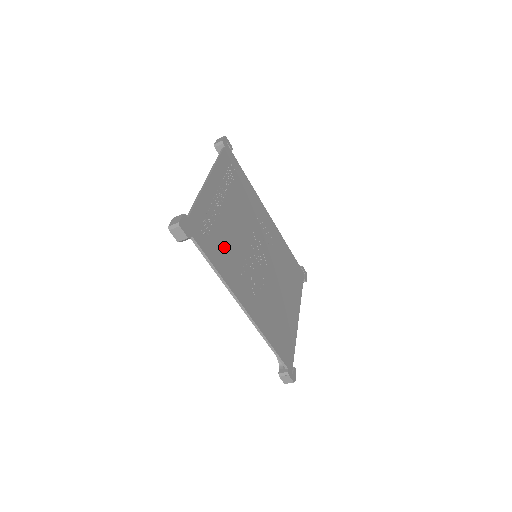
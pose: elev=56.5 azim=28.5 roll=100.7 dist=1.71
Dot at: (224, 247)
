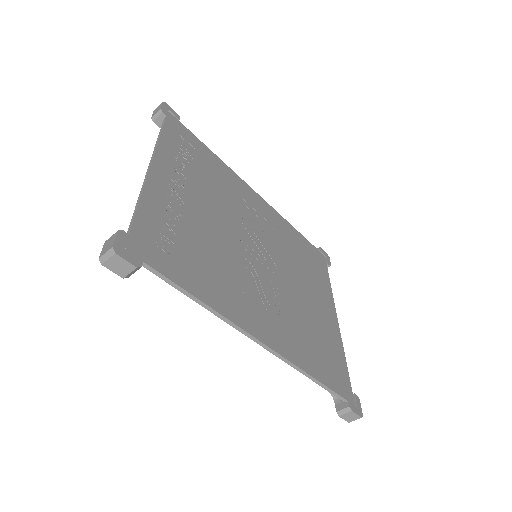
Dot at: (204, 260)
